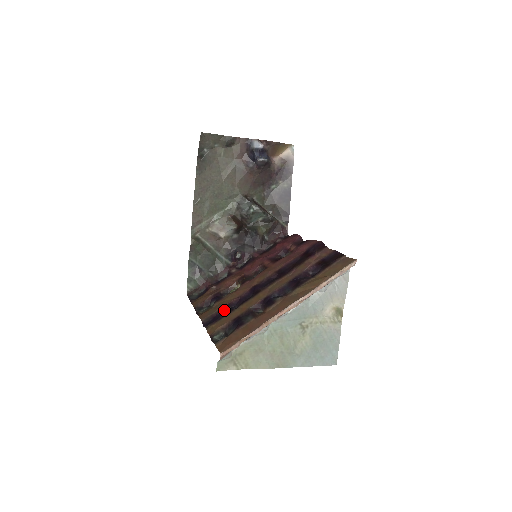
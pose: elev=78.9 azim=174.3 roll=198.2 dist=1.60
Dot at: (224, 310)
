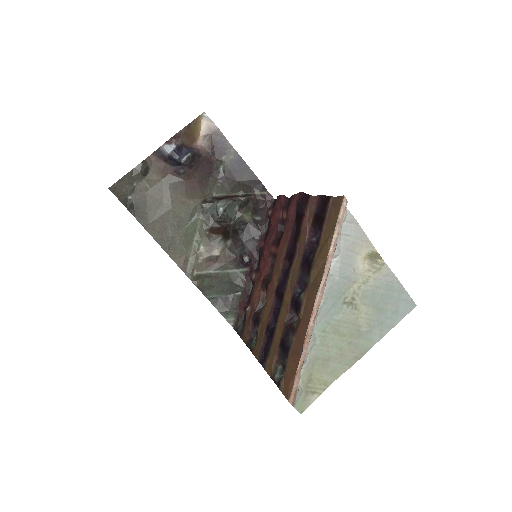
Dot at: (268, 335)
